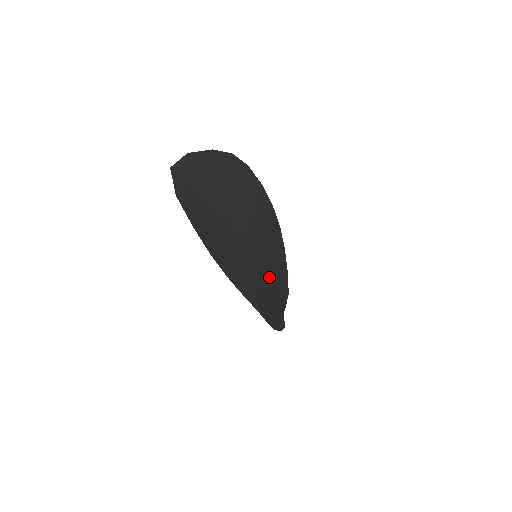
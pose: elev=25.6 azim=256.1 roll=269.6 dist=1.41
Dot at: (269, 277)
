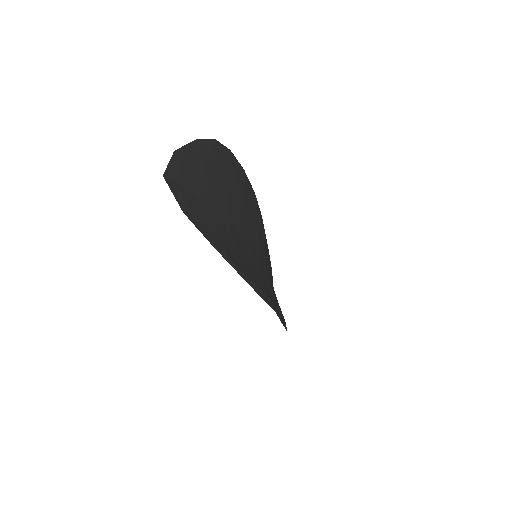
Dot at: occluded
